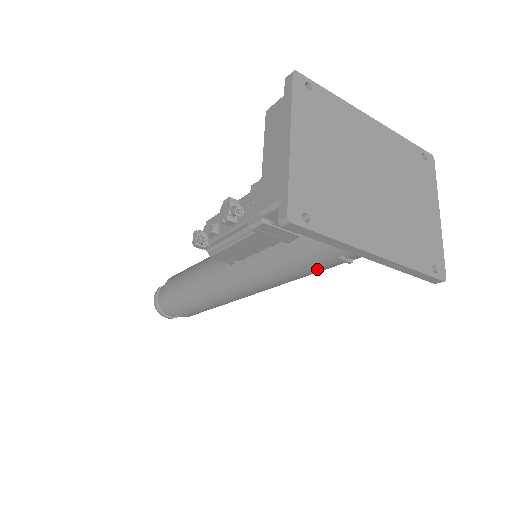
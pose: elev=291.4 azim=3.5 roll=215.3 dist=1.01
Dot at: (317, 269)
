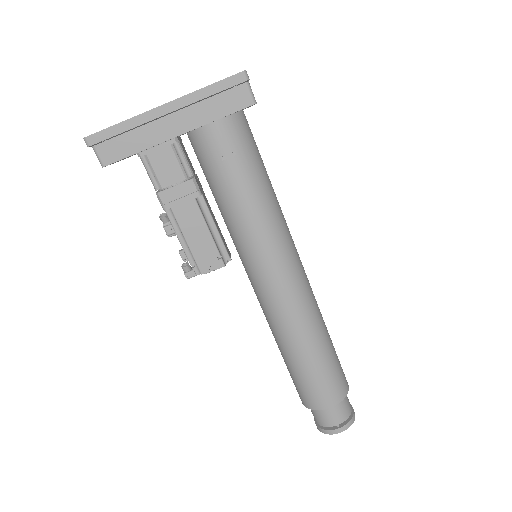
Dot at: (245, 190)
